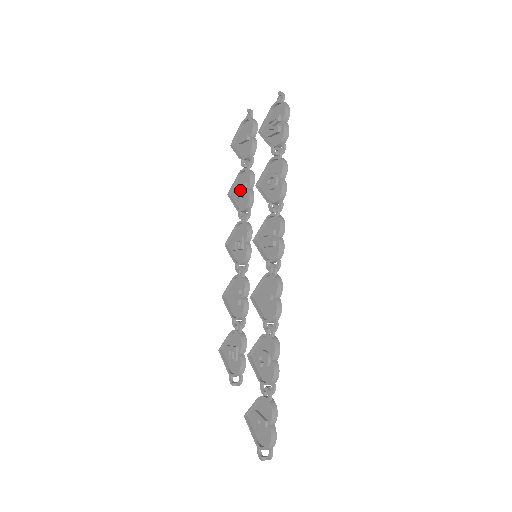
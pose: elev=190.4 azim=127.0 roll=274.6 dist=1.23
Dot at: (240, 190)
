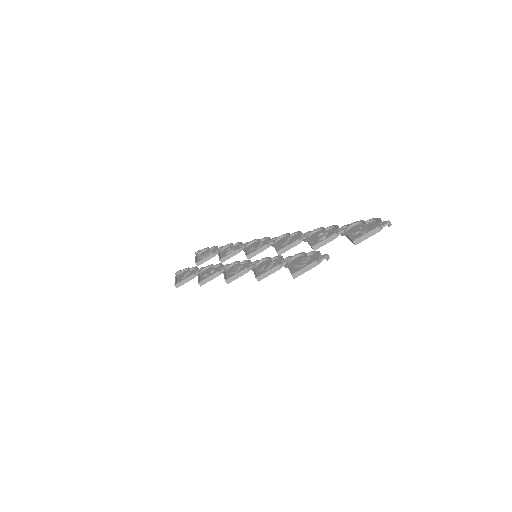
Dot at: (208, 271)
